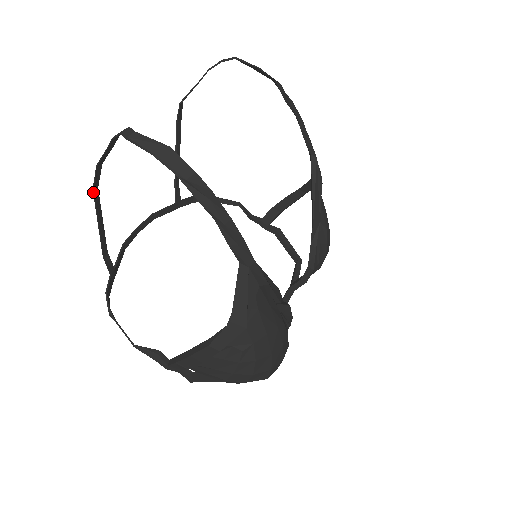
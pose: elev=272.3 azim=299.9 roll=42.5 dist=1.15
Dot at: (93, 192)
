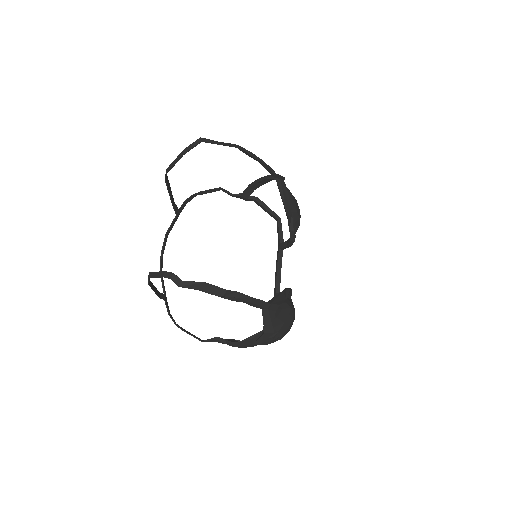
Dot at: (149, 285)
